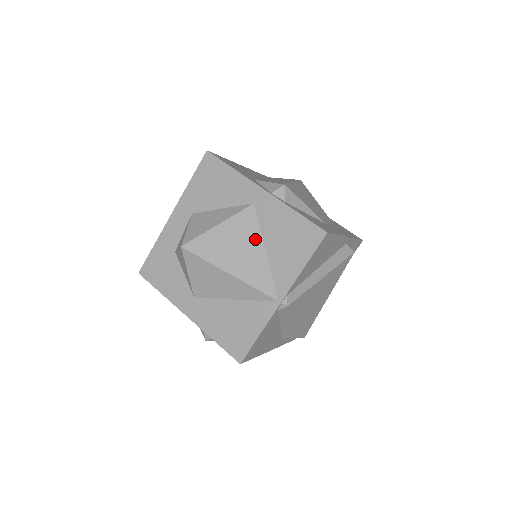
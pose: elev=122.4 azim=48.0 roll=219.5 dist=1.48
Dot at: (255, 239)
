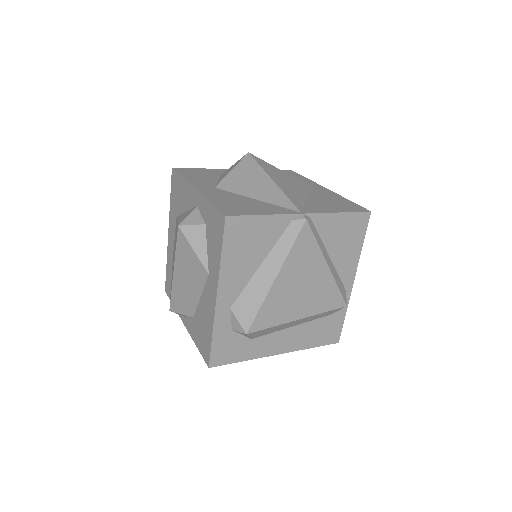
Dot at: (304, 192)
